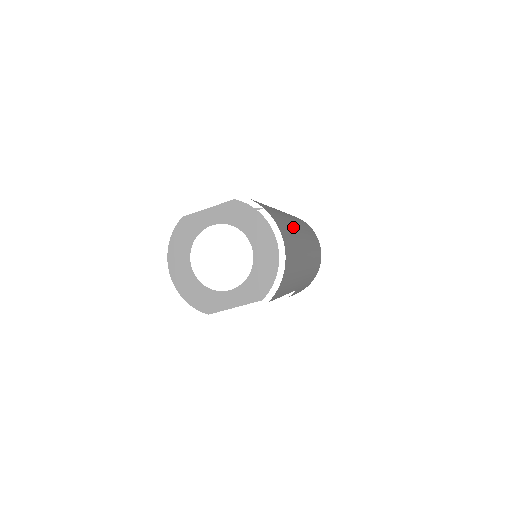
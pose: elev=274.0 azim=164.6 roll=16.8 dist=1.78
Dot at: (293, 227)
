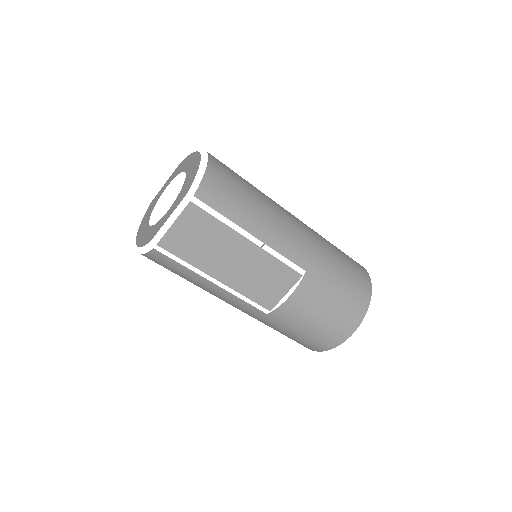
Dot at: occluded
